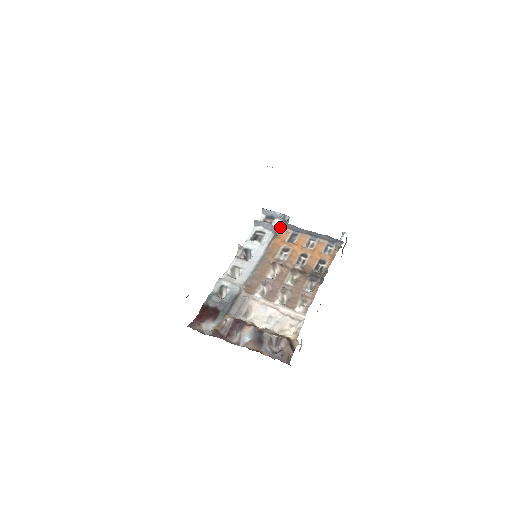
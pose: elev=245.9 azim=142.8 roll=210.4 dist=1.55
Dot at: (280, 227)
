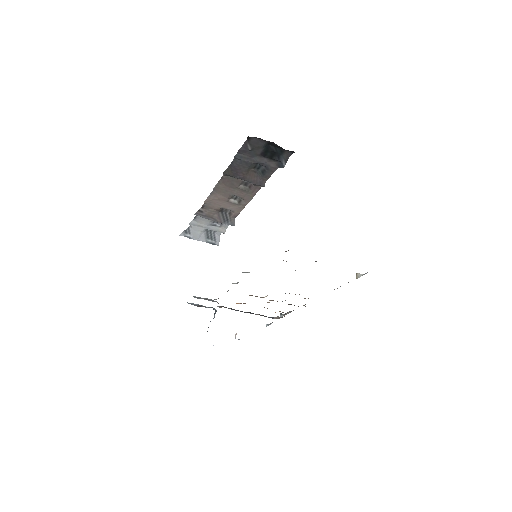
Dot at: occluded
